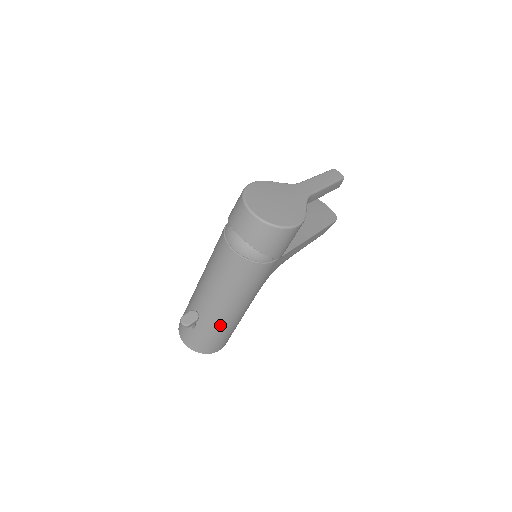
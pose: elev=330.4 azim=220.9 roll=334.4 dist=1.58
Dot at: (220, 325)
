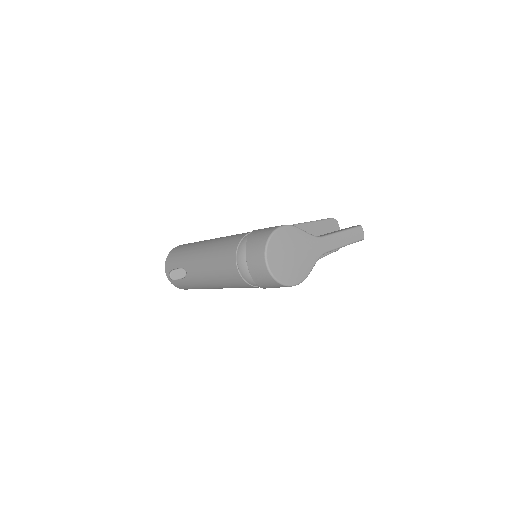
Dot at: (199, 286)
